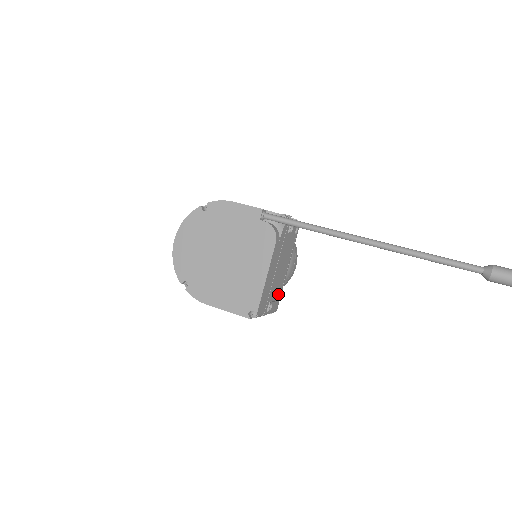
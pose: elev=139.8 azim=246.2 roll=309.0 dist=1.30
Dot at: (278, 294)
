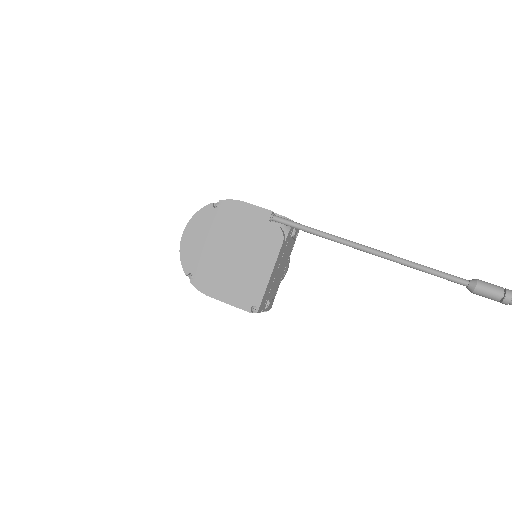
Dot at: (274, 293)
